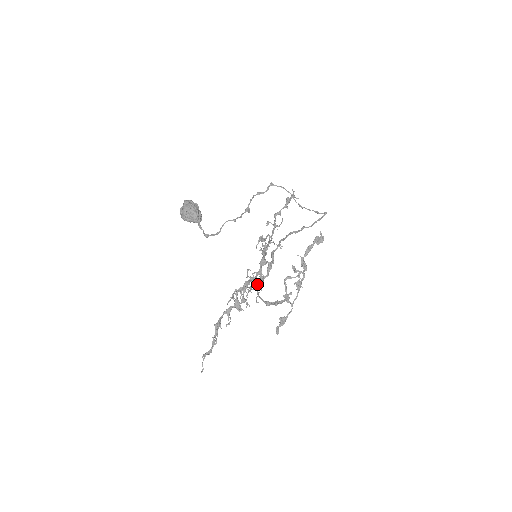
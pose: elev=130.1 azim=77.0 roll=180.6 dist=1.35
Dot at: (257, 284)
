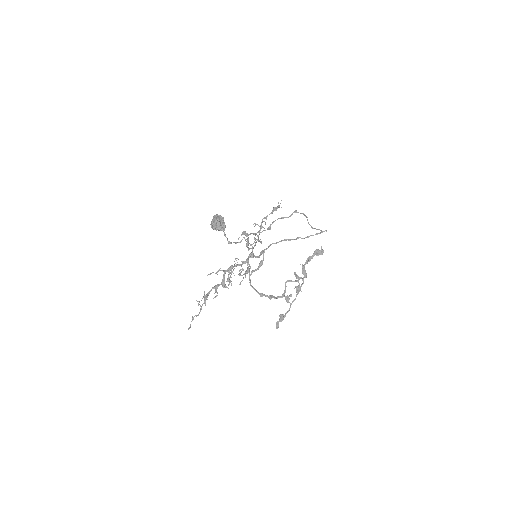
Dot at: occluded
